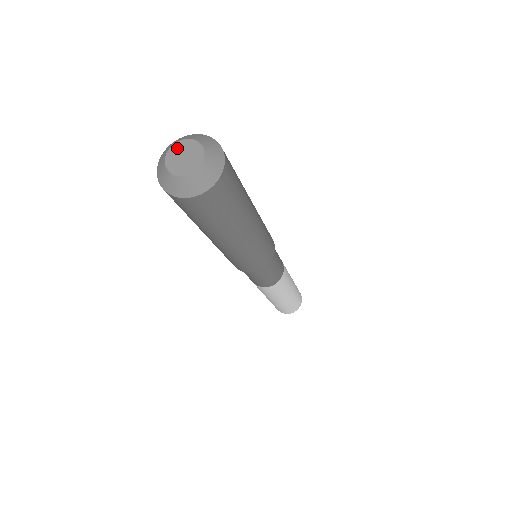
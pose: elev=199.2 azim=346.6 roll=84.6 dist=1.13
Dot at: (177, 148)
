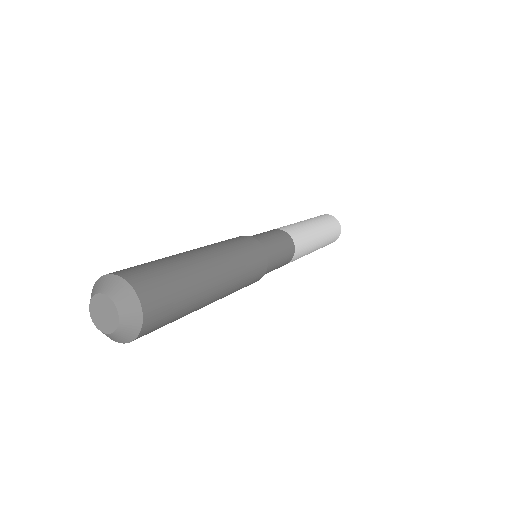
Dot at: (98, 301)
